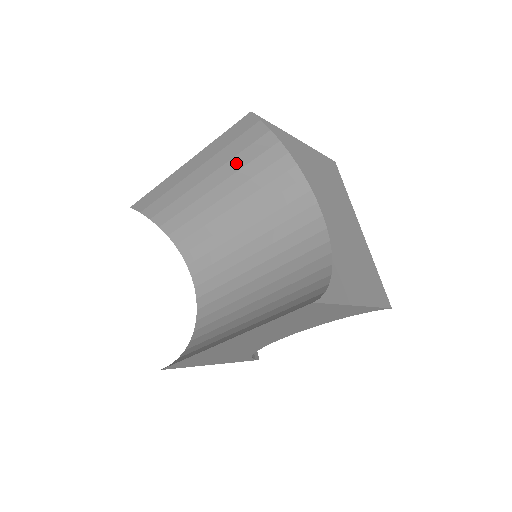
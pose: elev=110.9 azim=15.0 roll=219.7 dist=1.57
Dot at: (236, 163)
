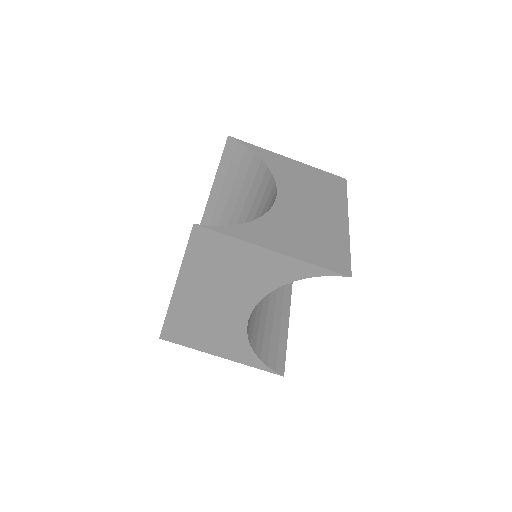
Dot at: (238, 183)
